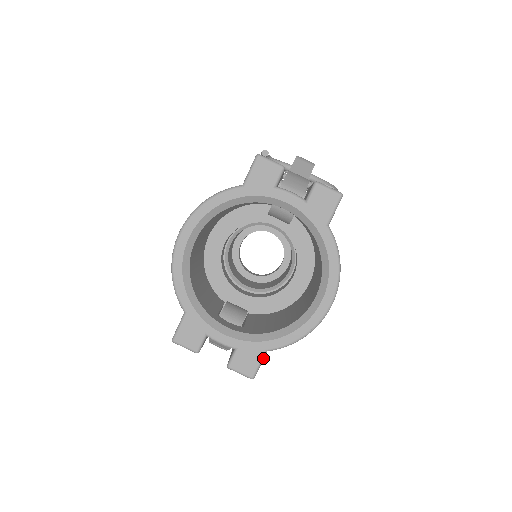
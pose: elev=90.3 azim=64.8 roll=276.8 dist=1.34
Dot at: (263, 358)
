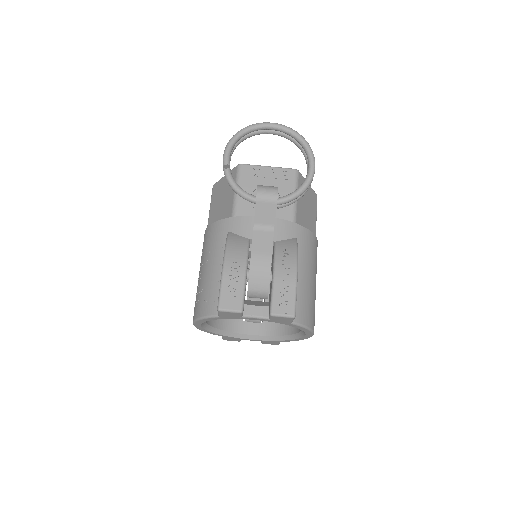
Dot at: occluded
